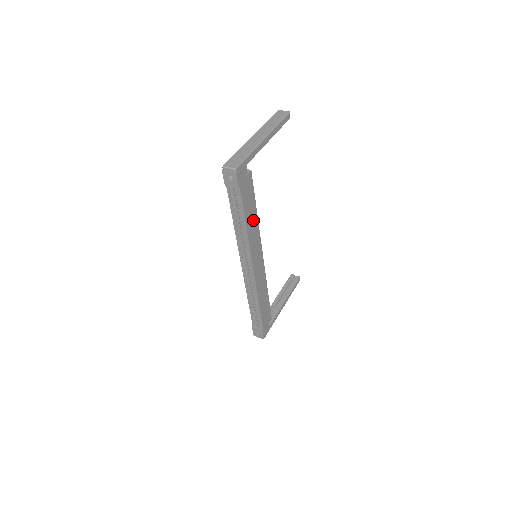
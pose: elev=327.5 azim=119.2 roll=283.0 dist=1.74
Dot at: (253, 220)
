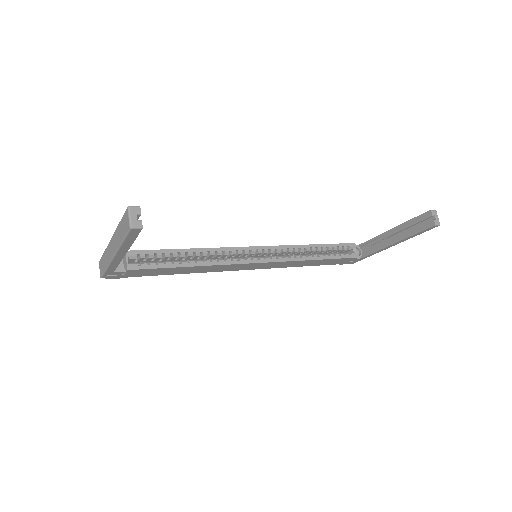
Dot at: (192, 269)
